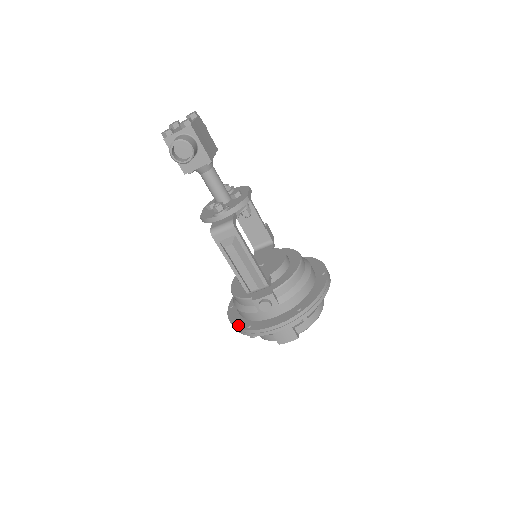
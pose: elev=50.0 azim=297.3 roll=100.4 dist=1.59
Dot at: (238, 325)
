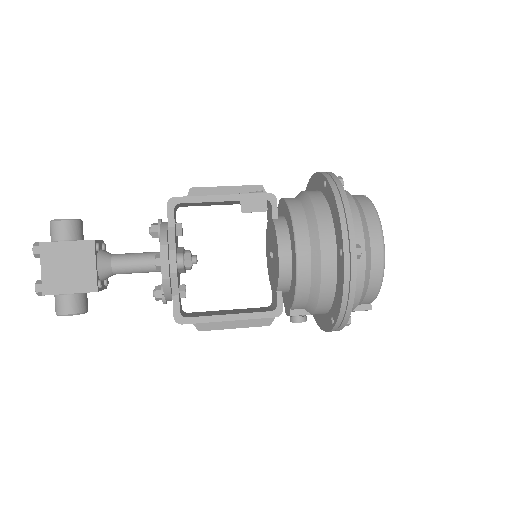
Dot at: occluded
